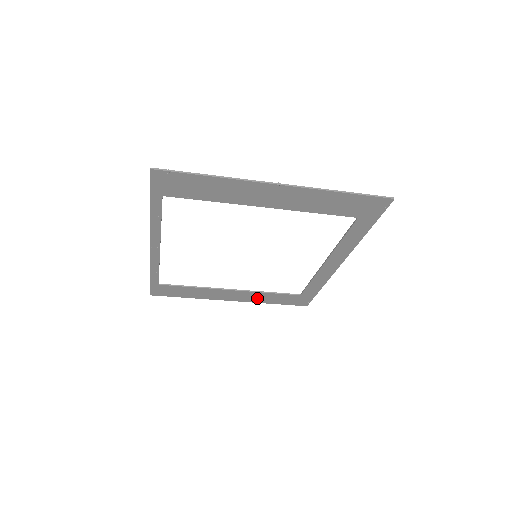
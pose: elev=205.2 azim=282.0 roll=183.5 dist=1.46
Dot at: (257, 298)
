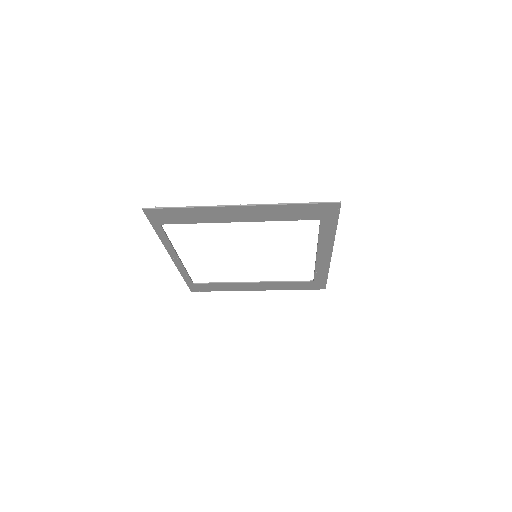
Dot at: (278, 287)
